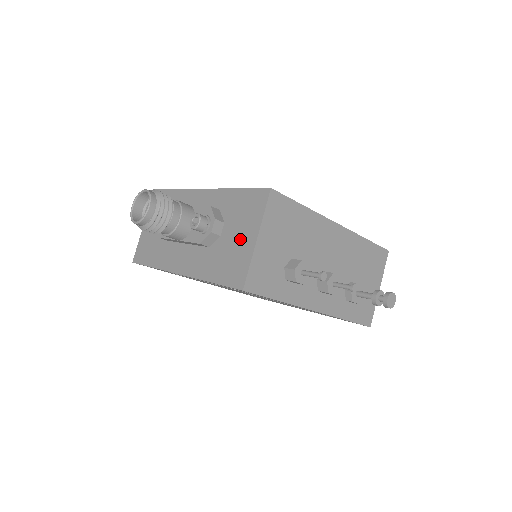
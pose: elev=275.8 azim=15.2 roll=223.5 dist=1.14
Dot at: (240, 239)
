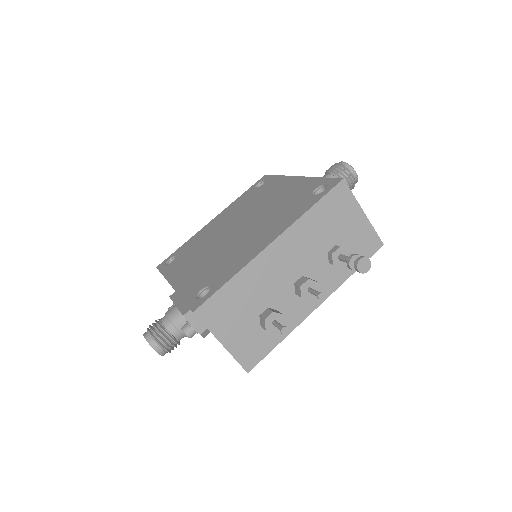
Dot at: occluded
